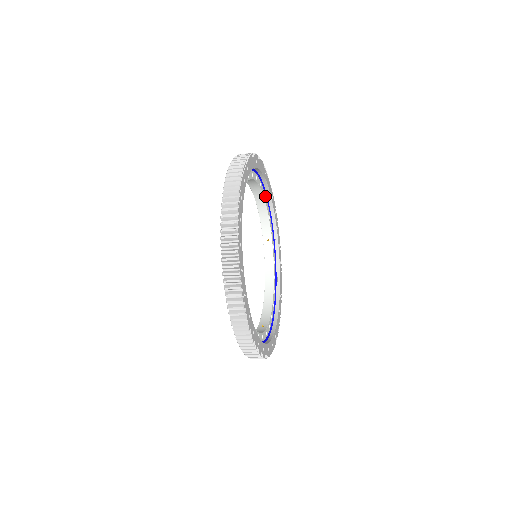
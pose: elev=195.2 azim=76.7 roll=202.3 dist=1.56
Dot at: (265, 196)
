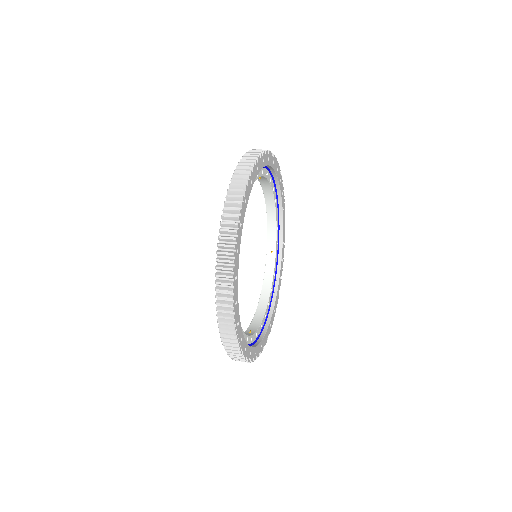
Dot at: occluded
